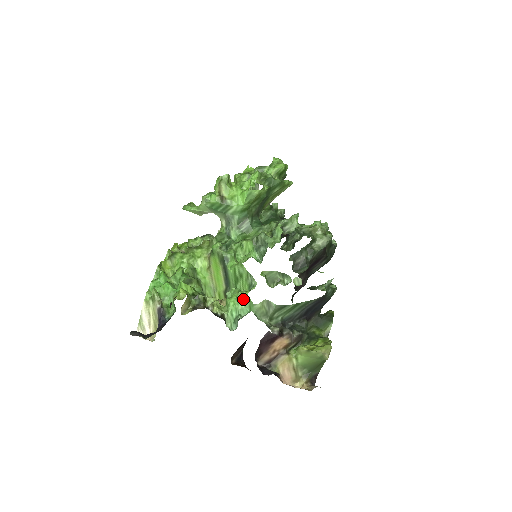
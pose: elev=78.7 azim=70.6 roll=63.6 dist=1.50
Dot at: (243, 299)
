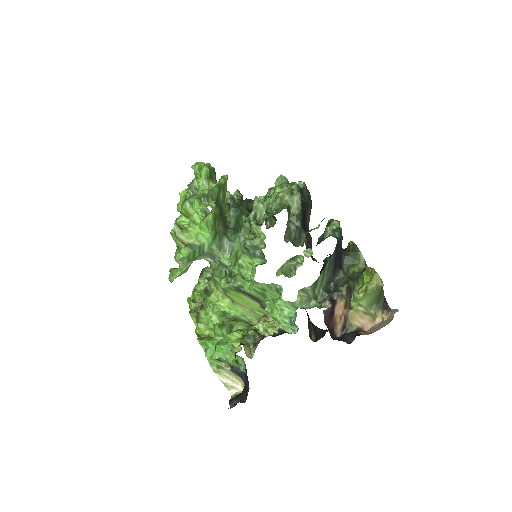
Dot at: (282, 306)
